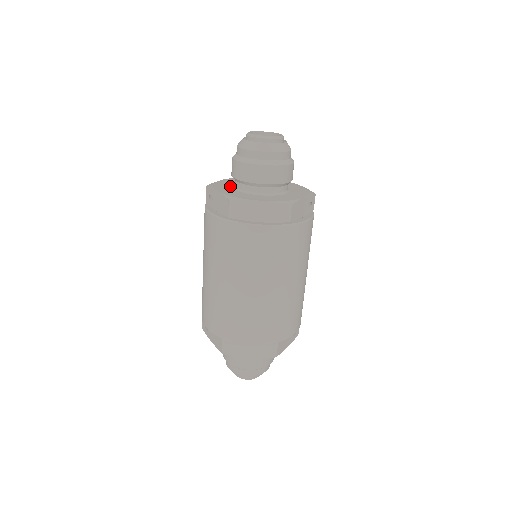
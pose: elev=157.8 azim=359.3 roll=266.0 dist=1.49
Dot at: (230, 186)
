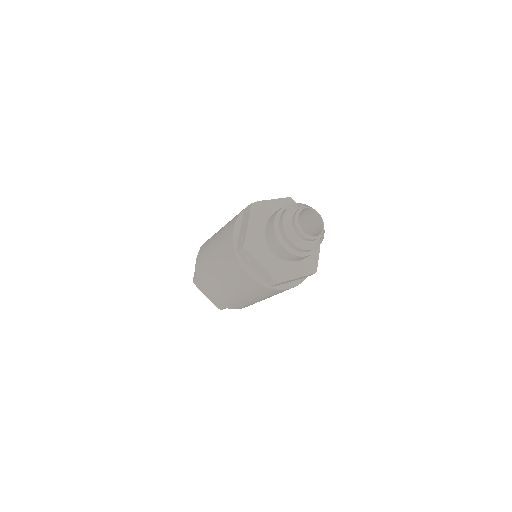
Dot at: (263, 245)
